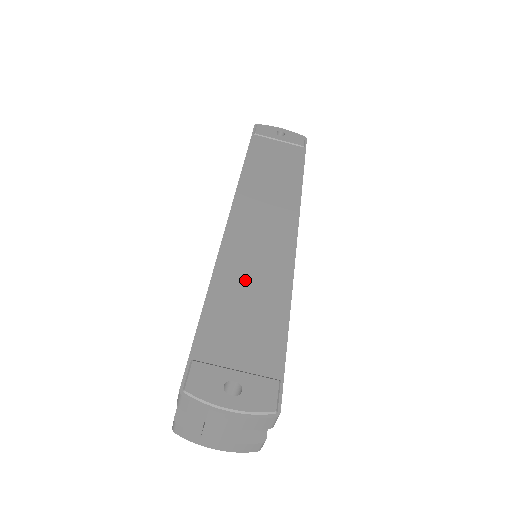
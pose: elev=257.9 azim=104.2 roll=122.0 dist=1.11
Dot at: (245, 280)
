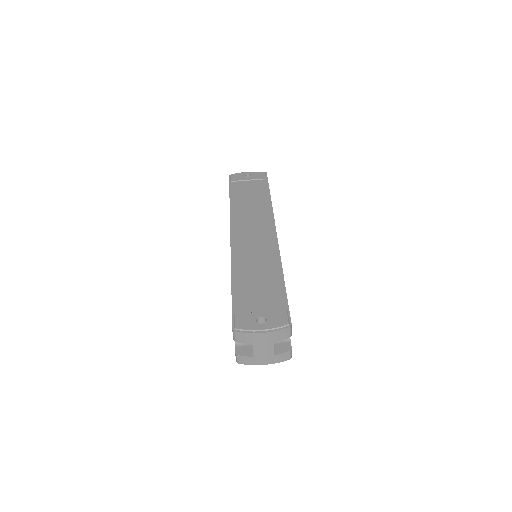
Dot at: (251, 267)
